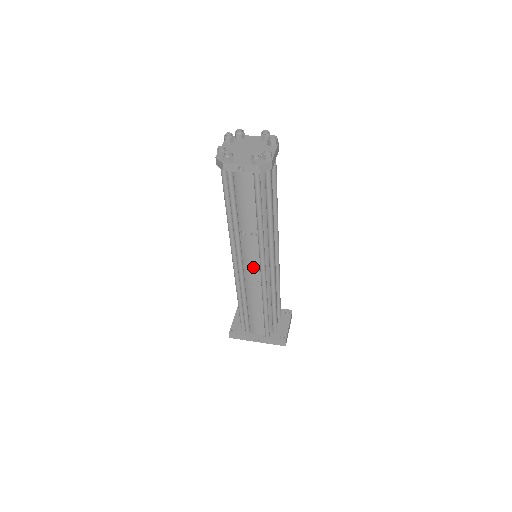
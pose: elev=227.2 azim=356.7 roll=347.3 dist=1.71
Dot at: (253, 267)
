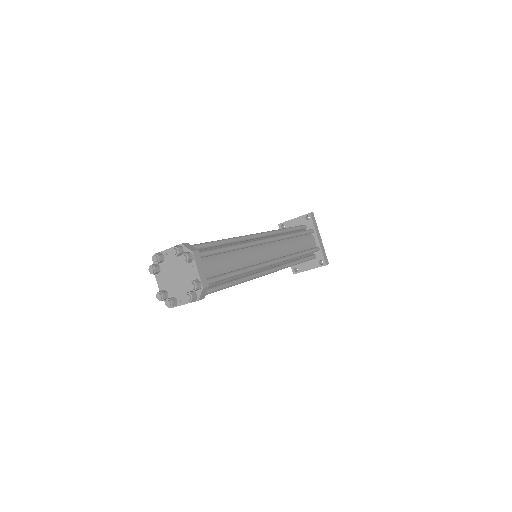
Dot at: occluded
